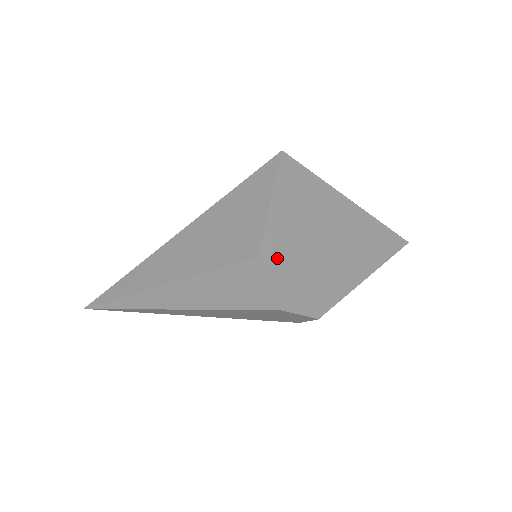
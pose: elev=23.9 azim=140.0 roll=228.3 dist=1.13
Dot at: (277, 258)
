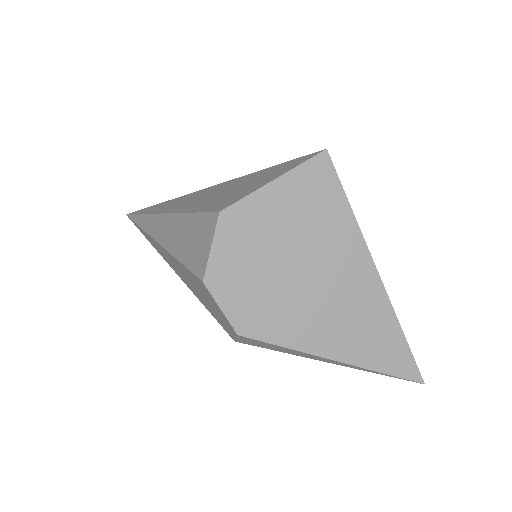
Dot at: (239, 233)
